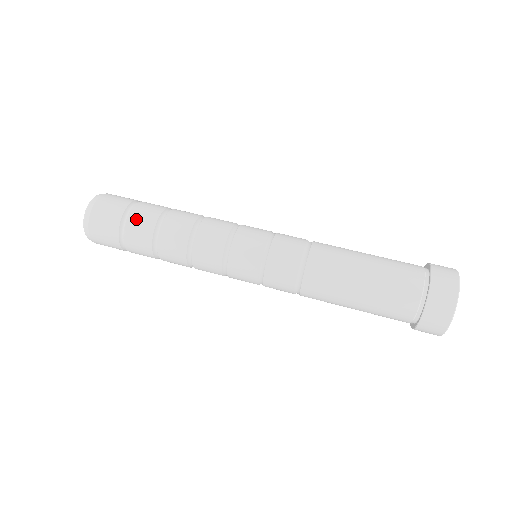
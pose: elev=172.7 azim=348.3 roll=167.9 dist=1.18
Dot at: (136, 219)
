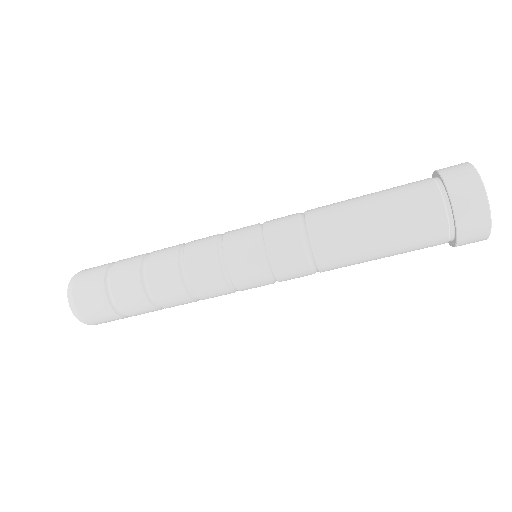
Dot at: (119, 281)
